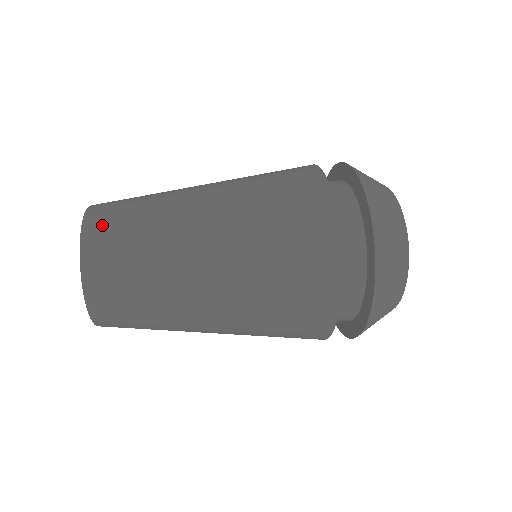
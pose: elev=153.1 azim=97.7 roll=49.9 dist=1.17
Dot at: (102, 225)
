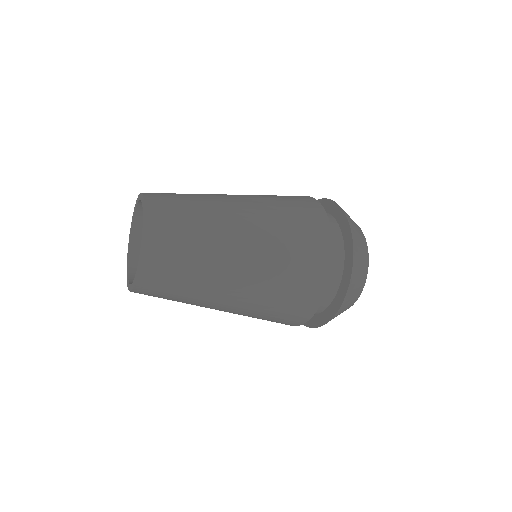
Dot at: (160, 197)
